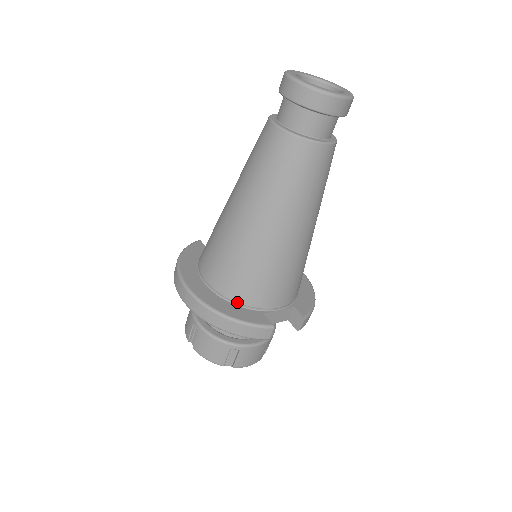
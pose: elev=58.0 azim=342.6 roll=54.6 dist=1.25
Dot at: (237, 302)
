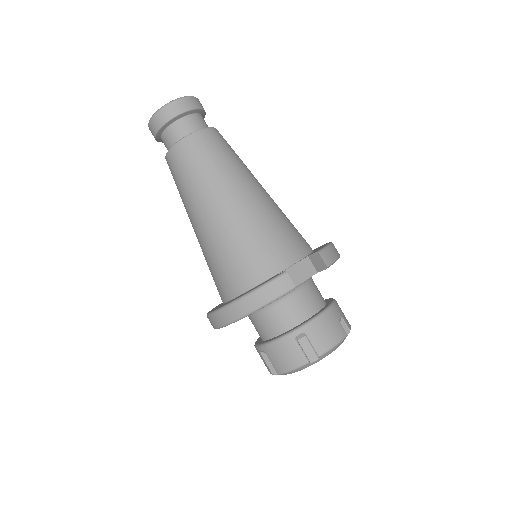
Dot at: (250, 286)
